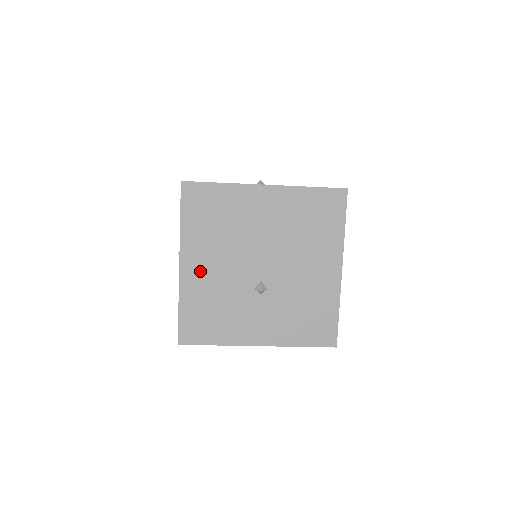
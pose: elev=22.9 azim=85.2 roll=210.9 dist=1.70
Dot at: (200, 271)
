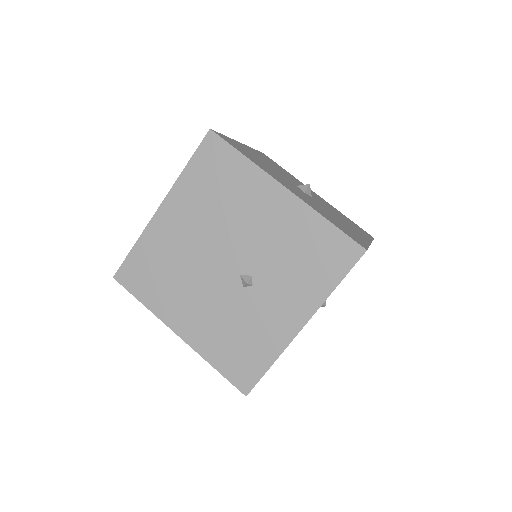
Dot at: occluded
